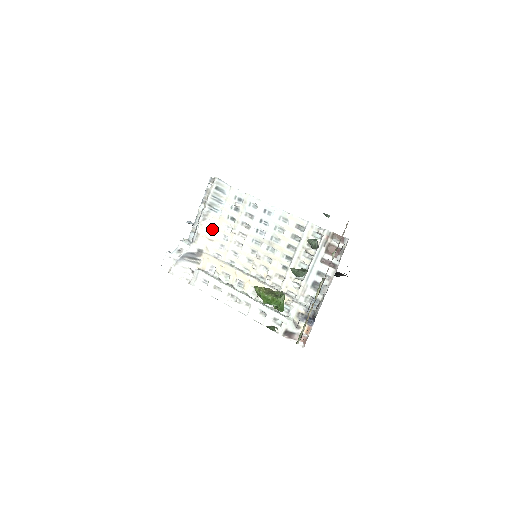
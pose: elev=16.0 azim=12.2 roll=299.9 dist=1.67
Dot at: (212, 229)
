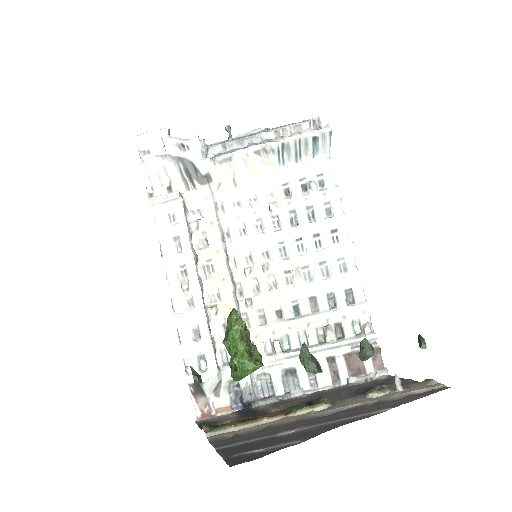
Dot at: (251, 173)
